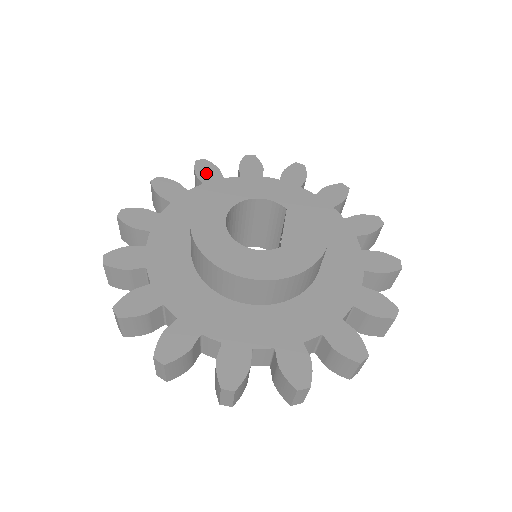
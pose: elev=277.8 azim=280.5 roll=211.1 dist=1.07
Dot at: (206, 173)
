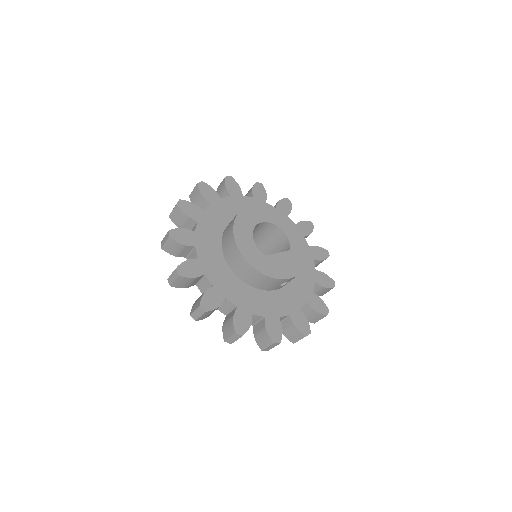
Dot at: (283, 206)
